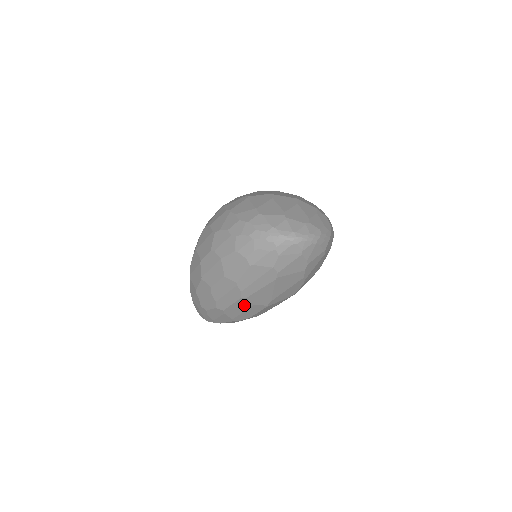
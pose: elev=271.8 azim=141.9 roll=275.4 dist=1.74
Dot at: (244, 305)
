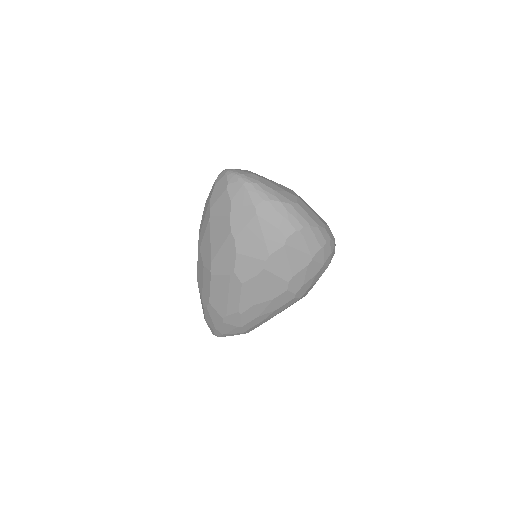
Dot at: (201, 266)
